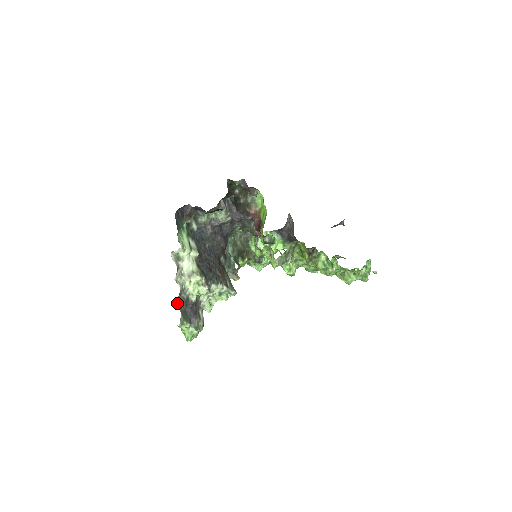
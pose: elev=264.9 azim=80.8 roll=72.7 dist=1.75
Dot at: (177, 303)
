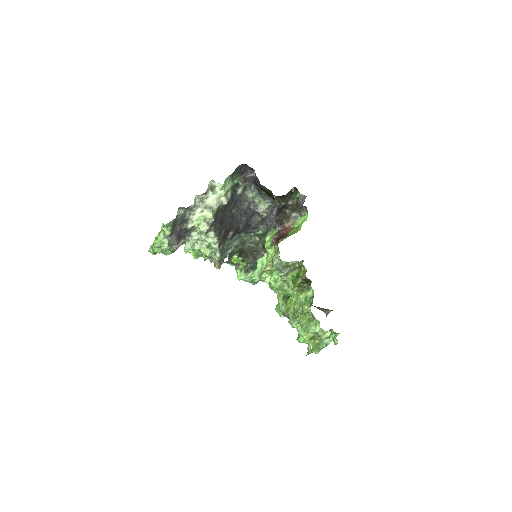
Dot at: (179, 211)
